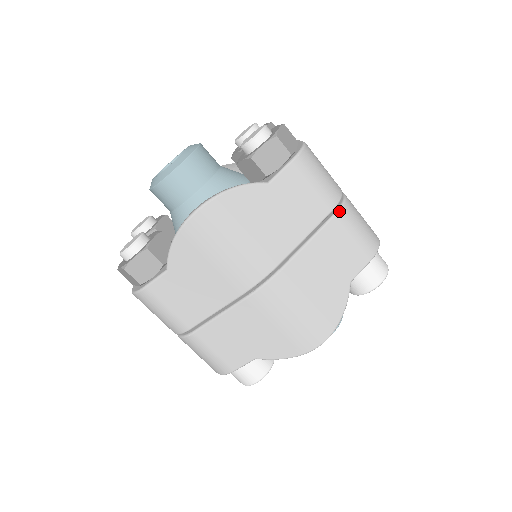
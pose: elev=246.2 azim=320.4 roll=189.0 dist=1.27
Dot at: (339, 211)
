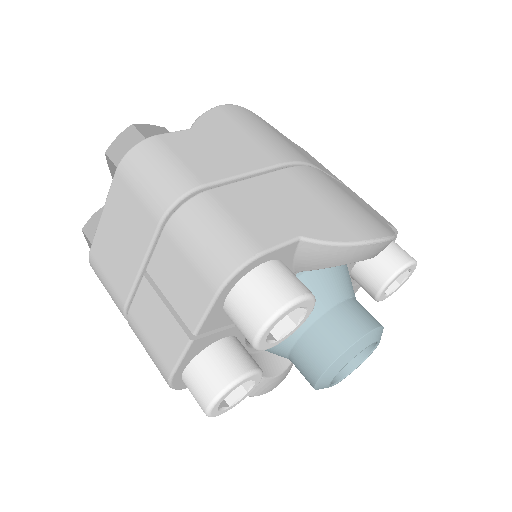
Dot at: occluded
